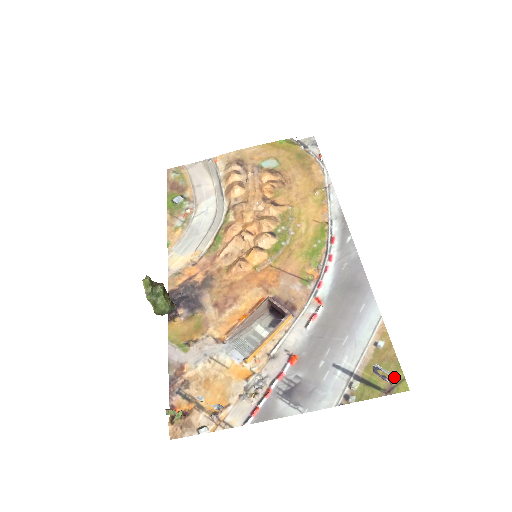
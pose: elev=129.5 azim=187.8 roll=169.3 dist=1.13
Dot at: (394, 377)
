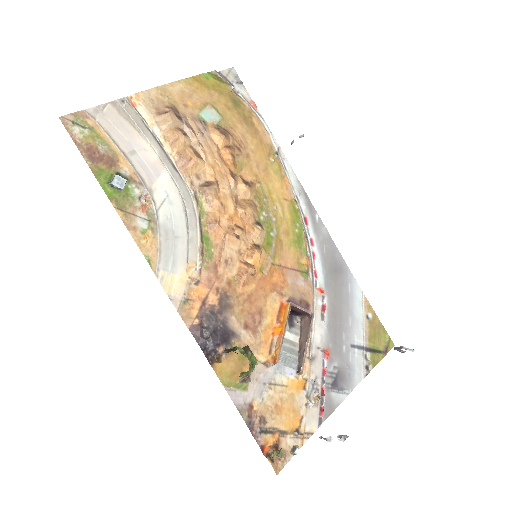
Dot at: (385, 339)
